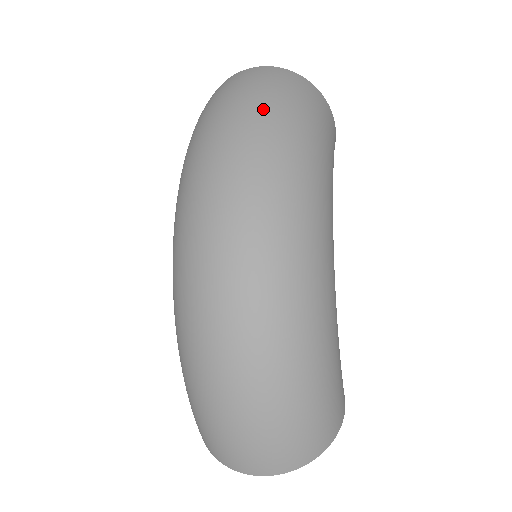
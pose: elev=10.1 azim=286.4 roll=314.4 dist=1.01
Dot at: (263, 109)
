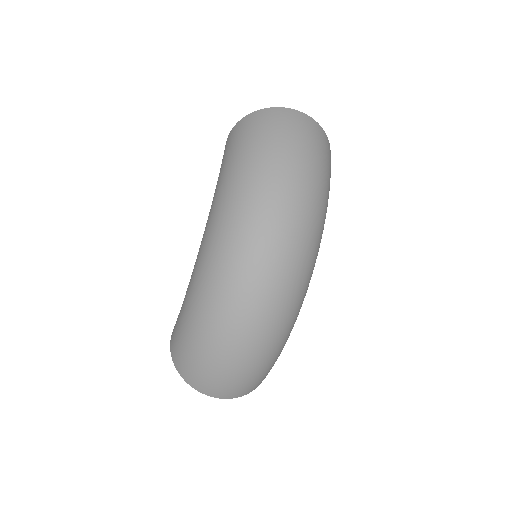
Dot at: (309, 168)
